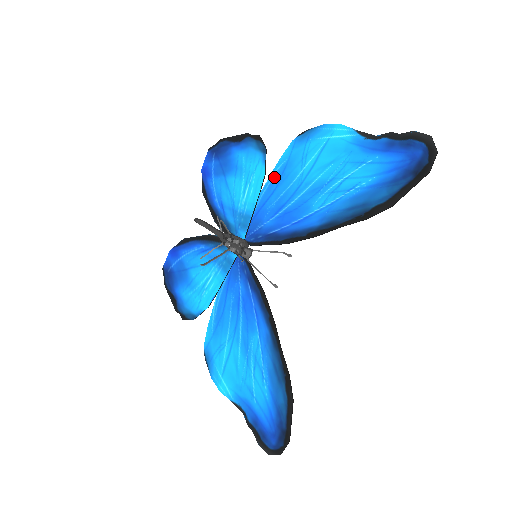
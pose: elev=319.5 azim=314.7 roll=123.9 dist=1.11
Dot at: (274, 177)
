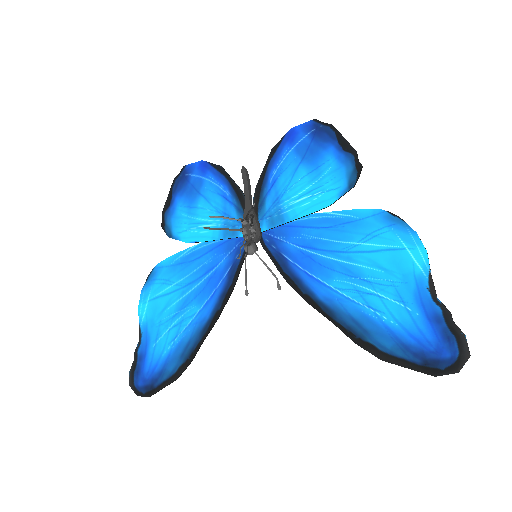
Dot at: (334, 217)
